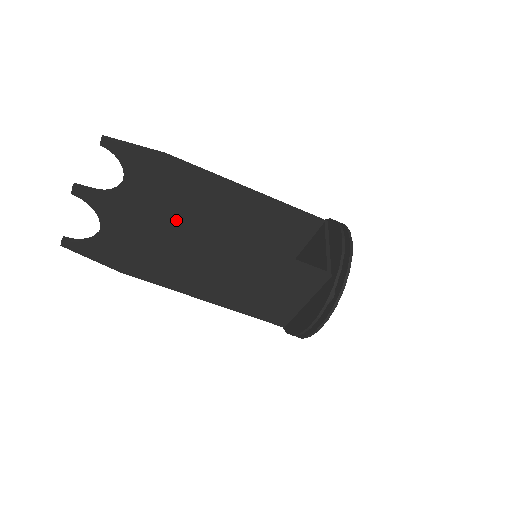
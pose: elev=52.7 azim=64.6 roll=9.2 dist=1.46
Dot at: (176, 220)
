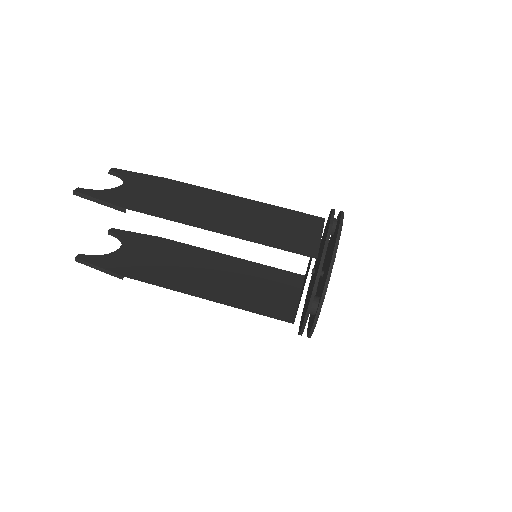
Dot at: (189, 185)
